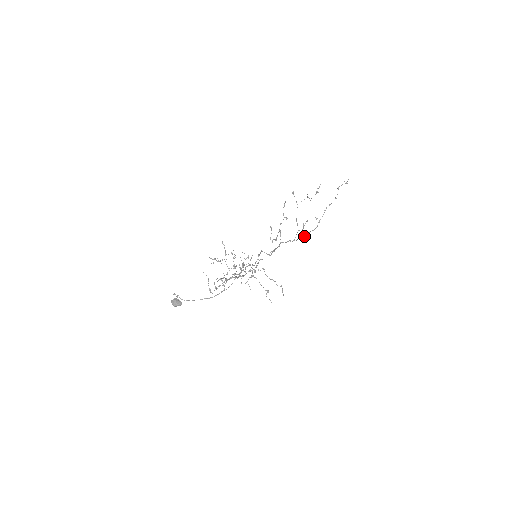
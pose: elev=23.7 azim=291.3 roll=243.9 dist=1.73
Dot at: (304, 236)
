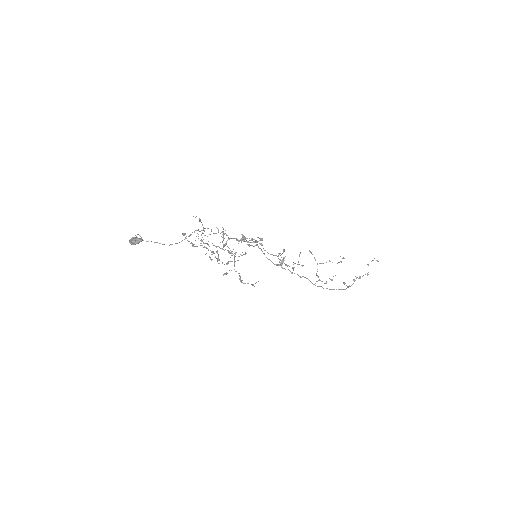
Dot at: occluded
